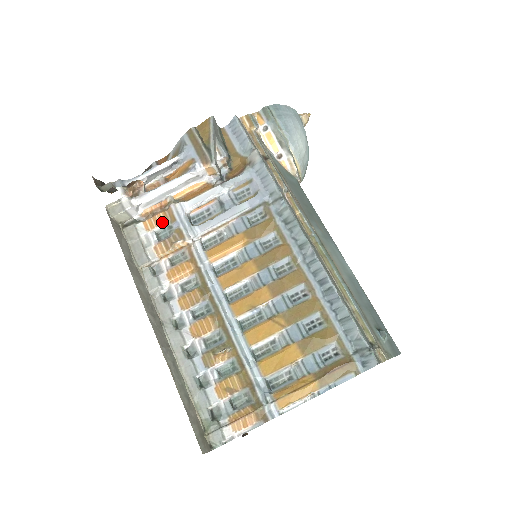
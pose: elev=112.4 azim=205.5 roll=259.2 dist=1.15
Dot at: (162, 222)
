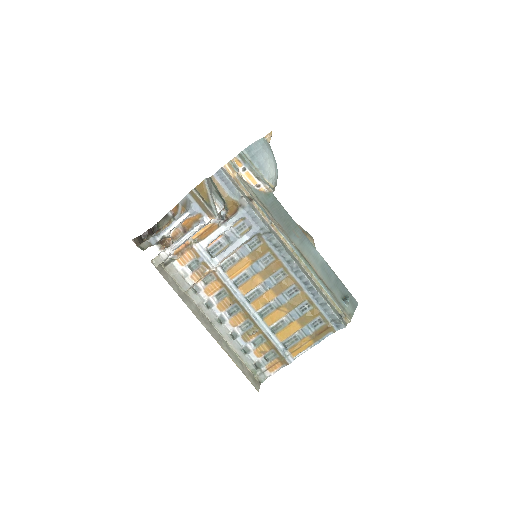
Dot at: (190, 259)
